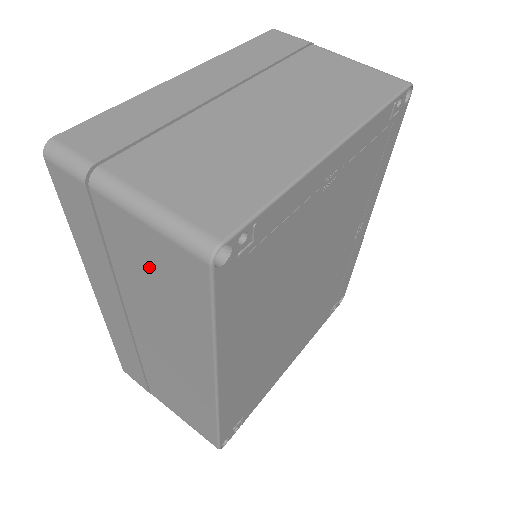
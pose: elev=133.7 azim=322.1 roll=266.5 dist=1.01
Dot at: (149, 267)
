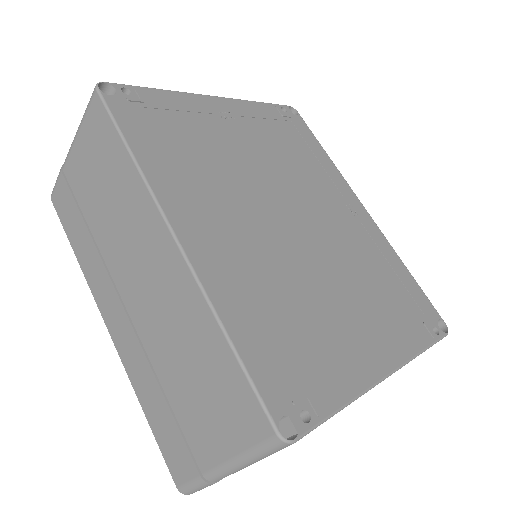
Dot at: (94, 174)
